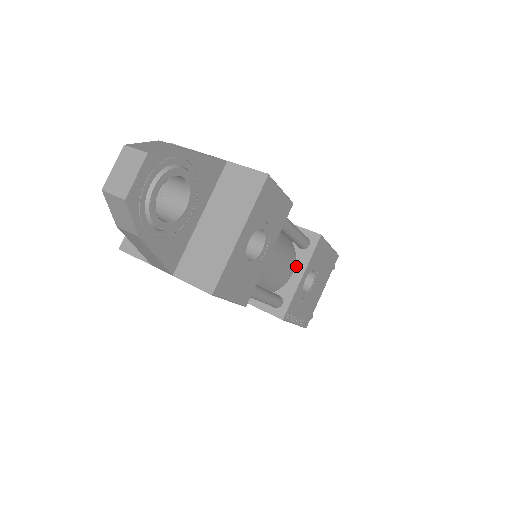
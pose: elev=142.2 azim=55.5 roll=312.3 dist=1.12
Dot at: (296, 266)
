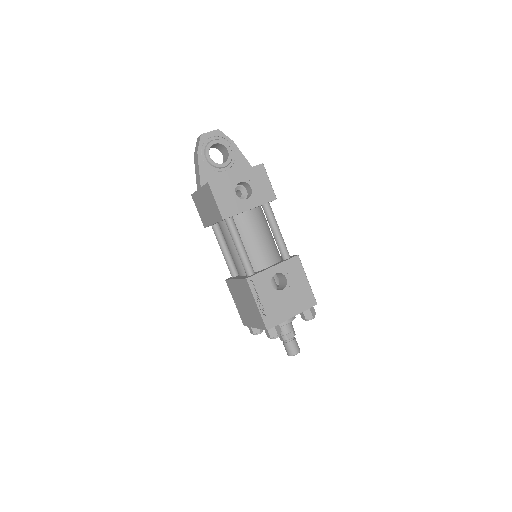
Dot at: (274, 264)
